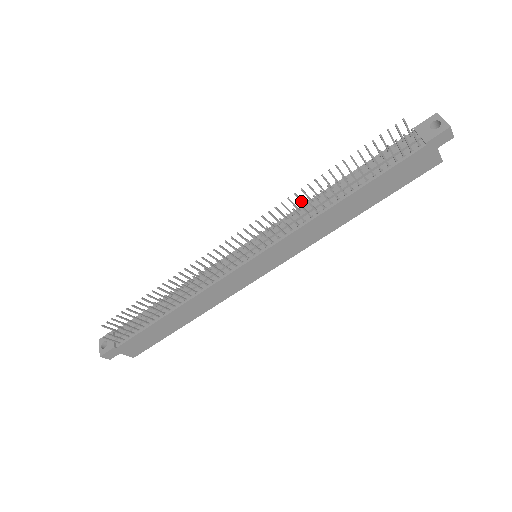
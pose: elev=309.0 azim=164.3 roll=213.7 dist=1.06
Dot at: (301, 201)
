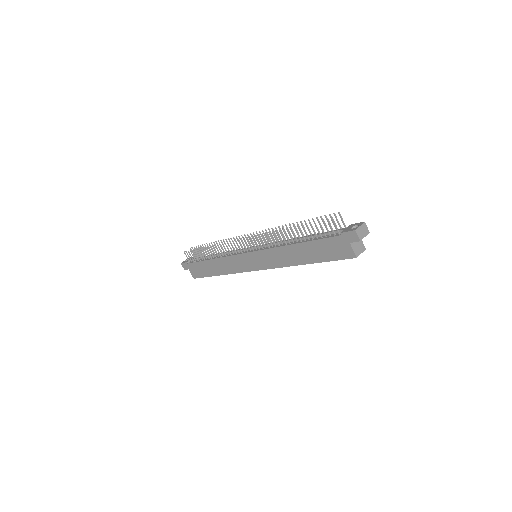
Dot at: (282, 234)
